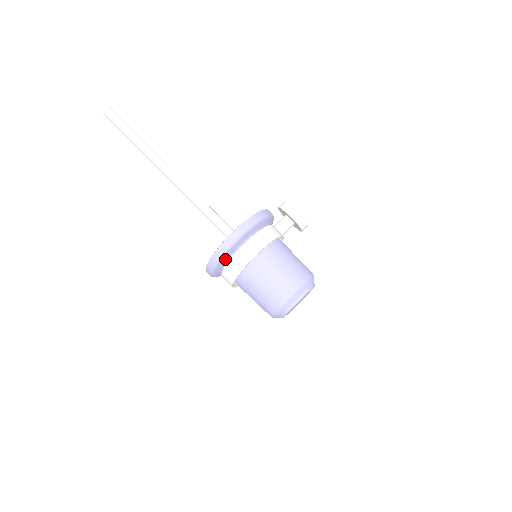
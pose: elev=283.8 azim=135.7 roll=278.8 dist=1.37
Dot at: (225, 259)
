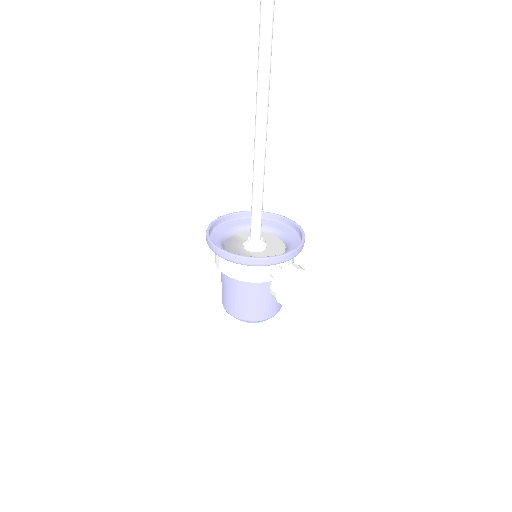
Dot at: (215, 239)
